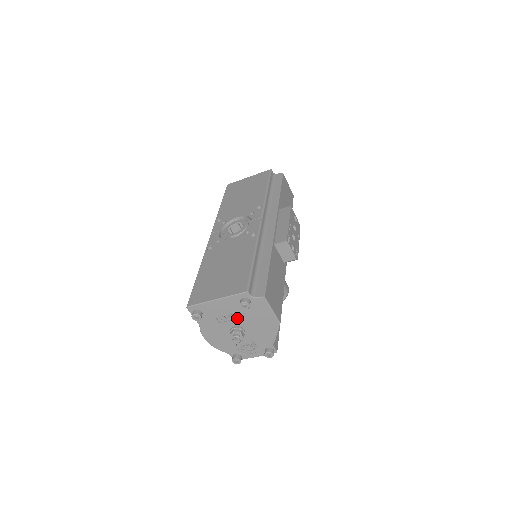
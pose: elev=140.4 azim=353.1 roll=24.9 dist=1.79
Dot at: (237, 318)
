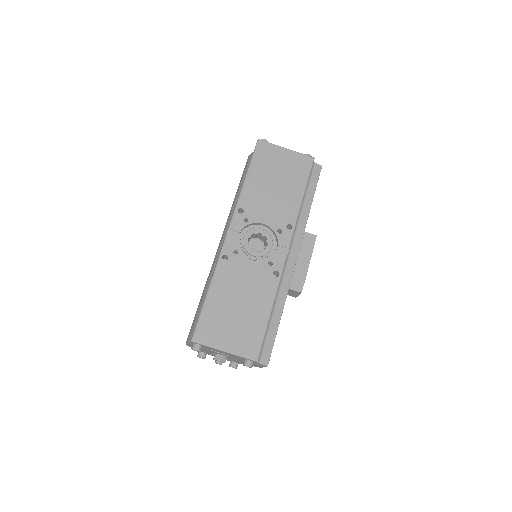
Dot at: occluded
